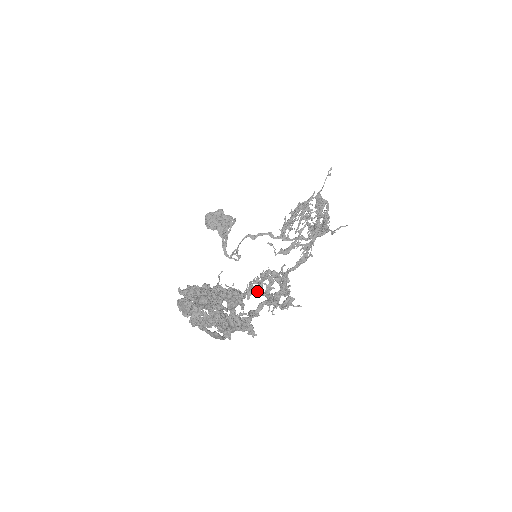
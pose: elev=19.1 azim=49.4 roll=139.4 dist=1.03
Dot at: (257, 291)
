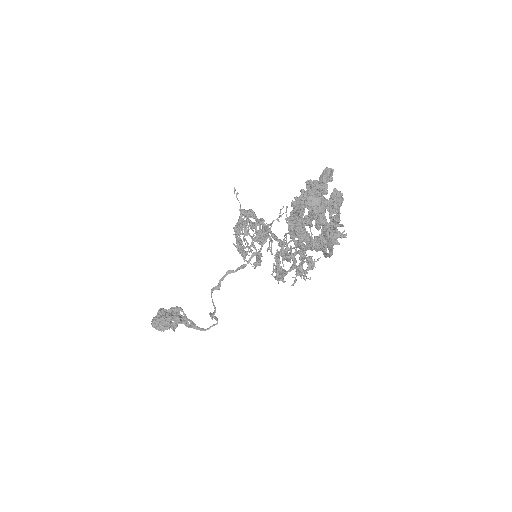
Dot at: (284, 272)
